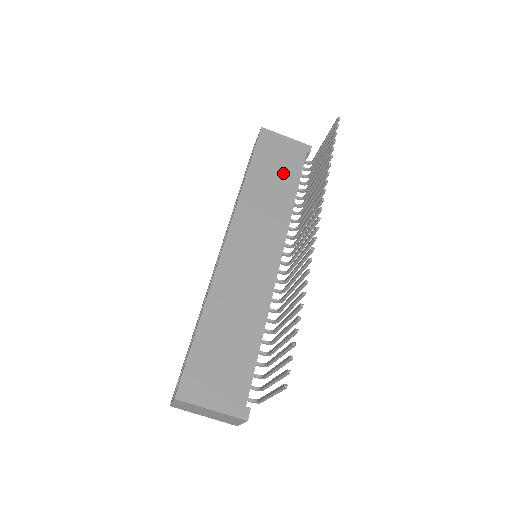
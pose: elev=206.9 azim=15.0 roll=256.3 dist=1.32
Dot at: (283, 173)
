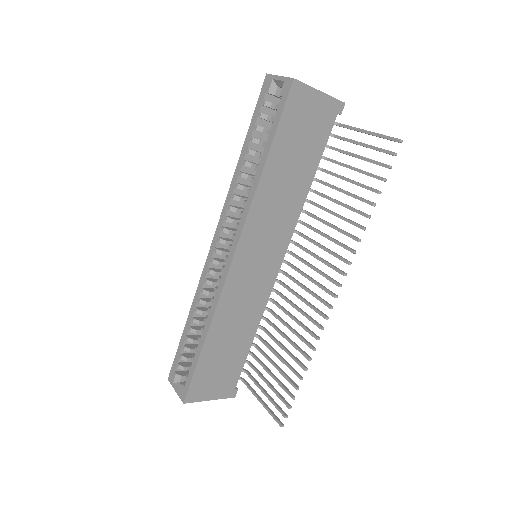
Dot at: (304, 155)
